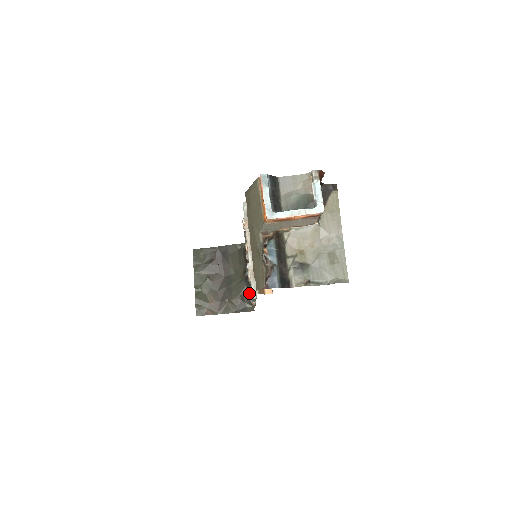
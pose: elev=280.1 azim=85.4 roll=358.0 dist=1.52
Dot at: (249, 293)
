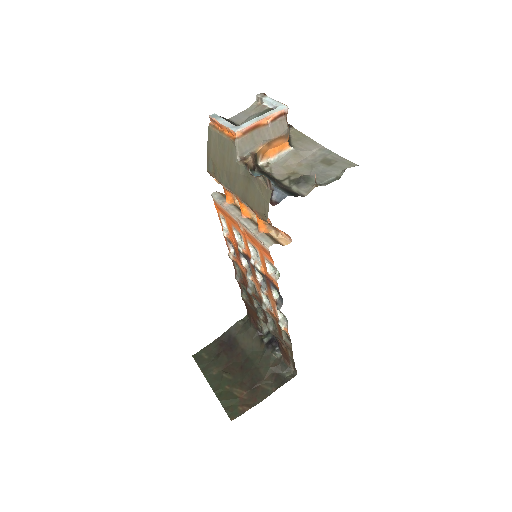
Dot at: (279, 359)
